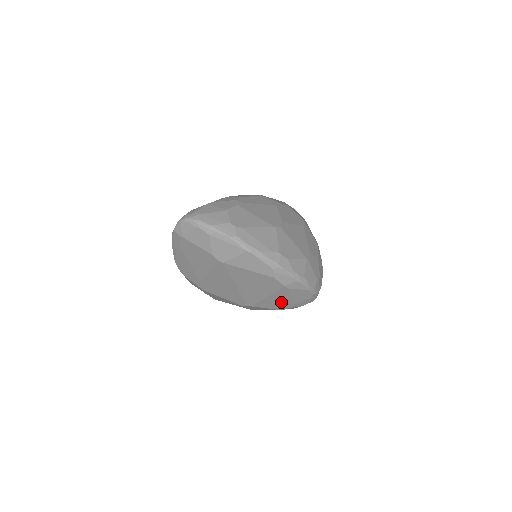
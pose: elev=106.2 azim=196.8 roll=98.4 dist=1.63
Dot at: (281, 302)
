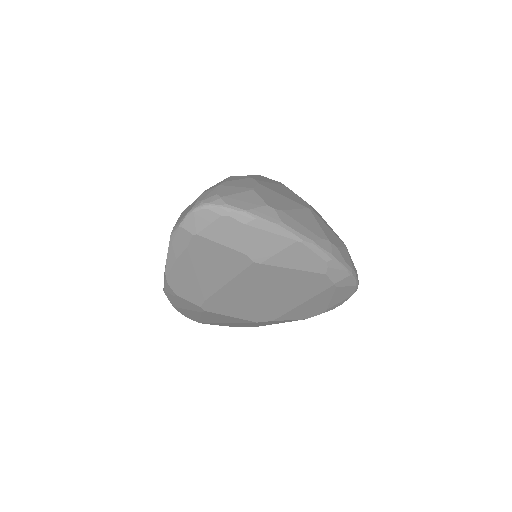
Dot at: (314, 308)
